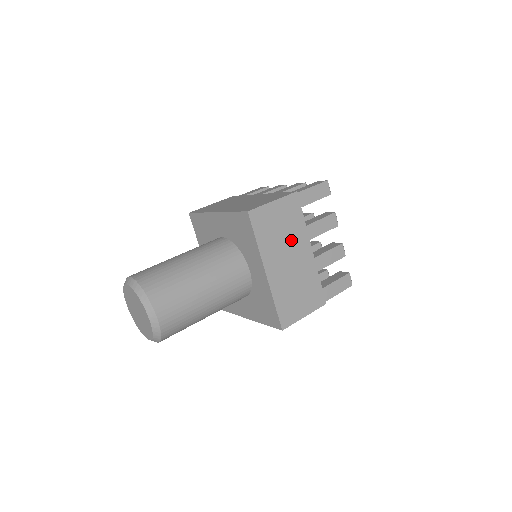
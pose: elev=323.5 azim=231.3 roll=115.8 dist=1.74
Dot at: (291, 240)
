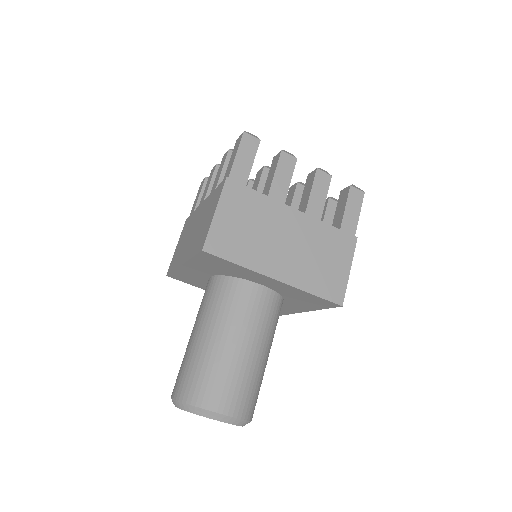
Dot at: (268, 225)
